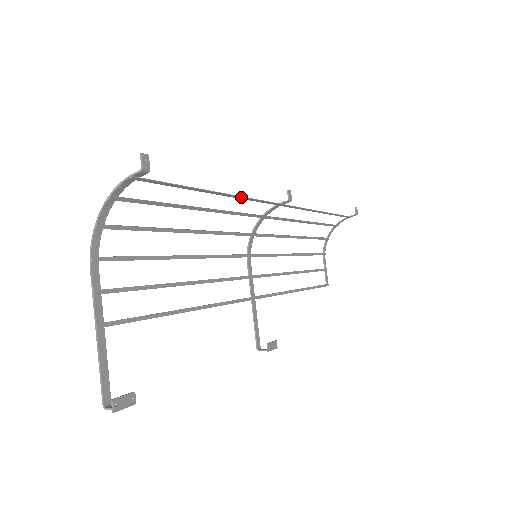
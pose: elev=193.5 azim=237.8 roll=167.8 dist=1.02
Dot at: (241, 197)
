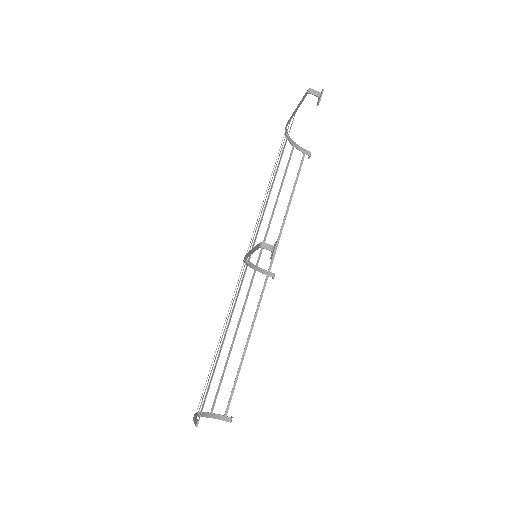
Dot at: (283, 225)
